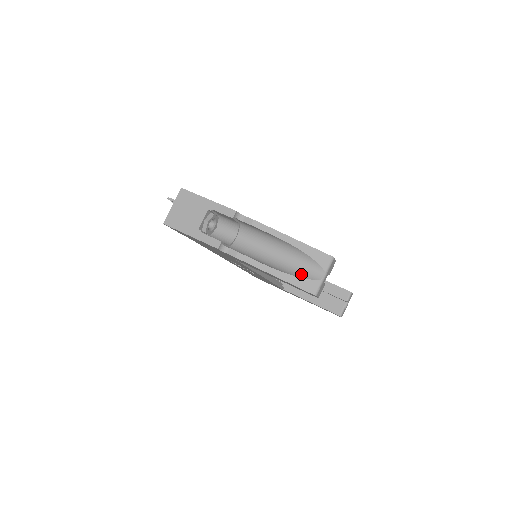
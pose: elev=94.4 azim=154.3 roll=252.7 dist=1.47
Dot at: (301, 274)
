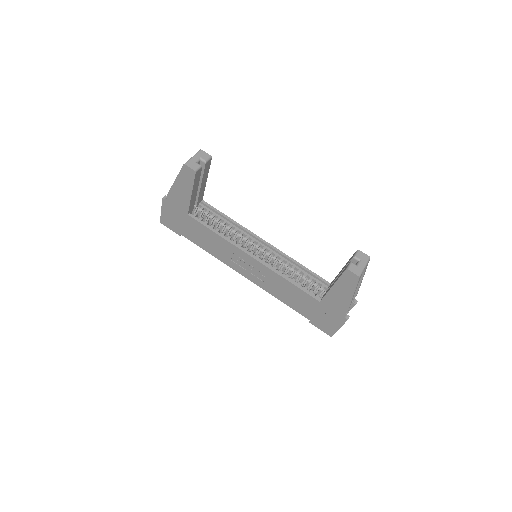
Dot at: occluded
